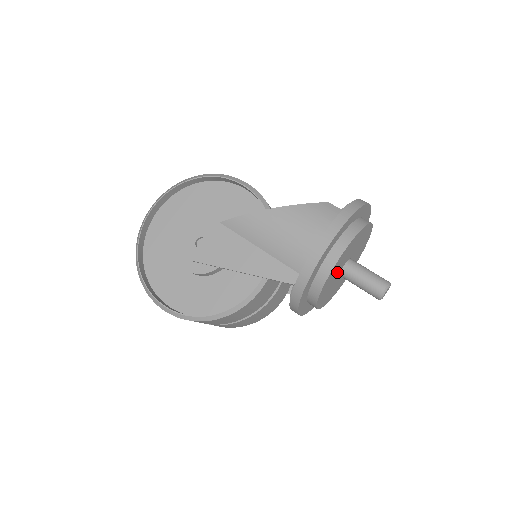
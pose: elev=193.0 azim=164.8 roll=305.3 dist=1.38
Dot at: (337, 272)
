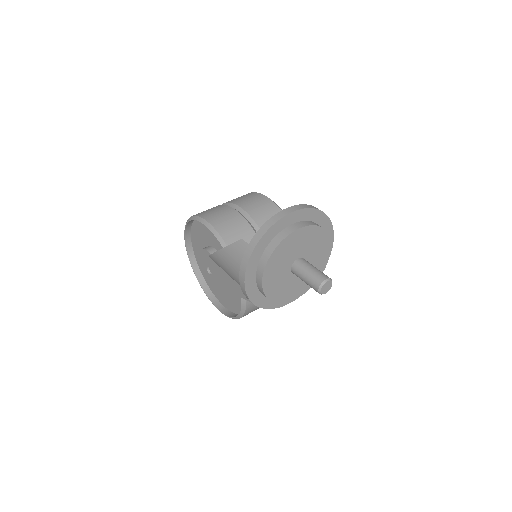
Dot at: (284, 280)
